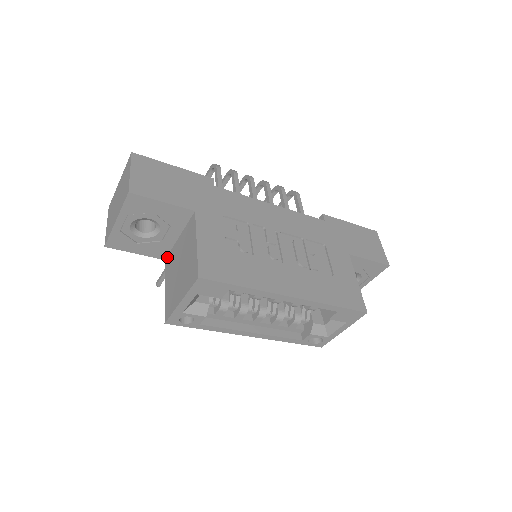
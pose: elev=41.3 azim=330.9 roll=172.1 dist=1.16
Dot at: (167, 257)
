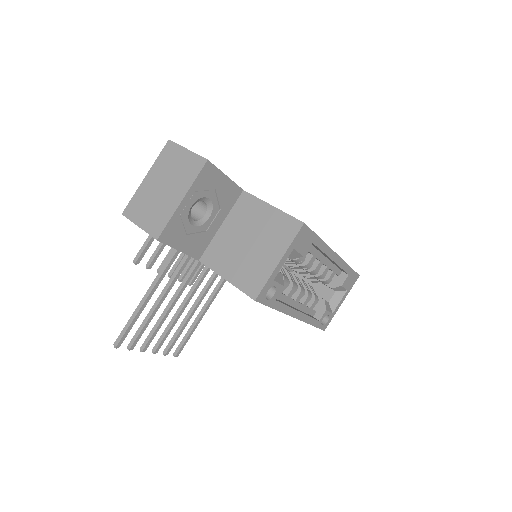
Dot at: (204, 254)
